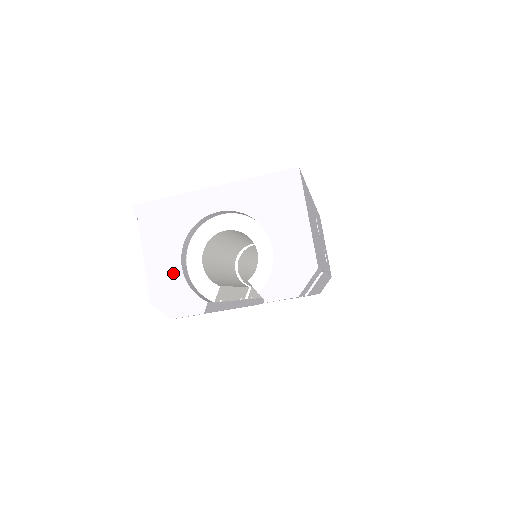
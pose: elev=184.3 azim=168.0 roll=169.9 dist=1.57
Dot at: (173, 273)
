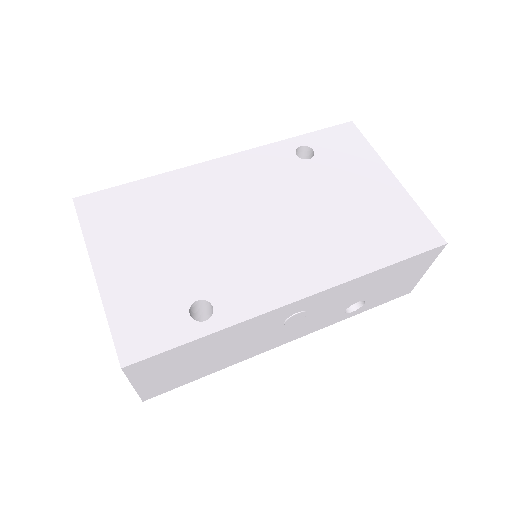
Dot at: occluded
